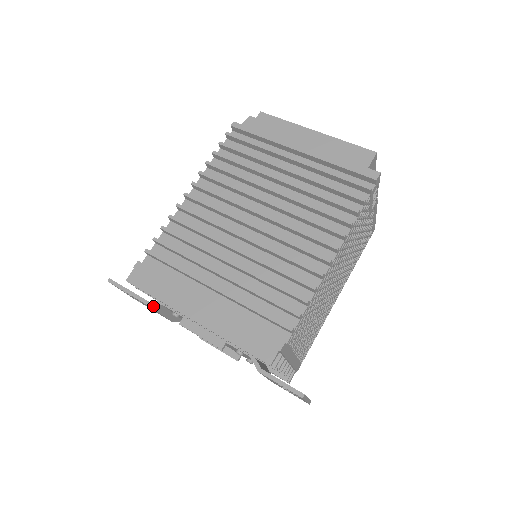
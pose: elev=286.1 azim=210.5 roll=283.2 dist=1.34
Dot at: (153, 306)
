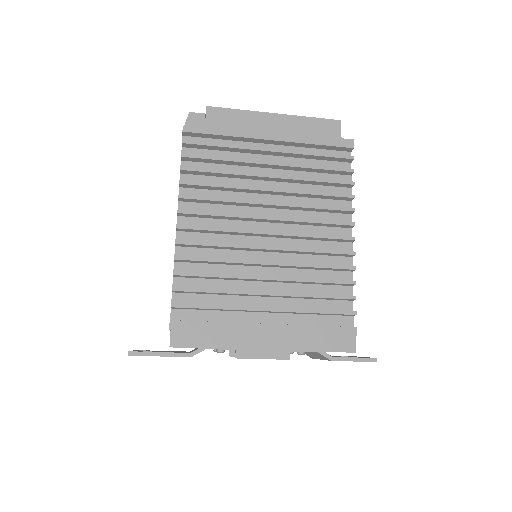
Dot at: occluded
